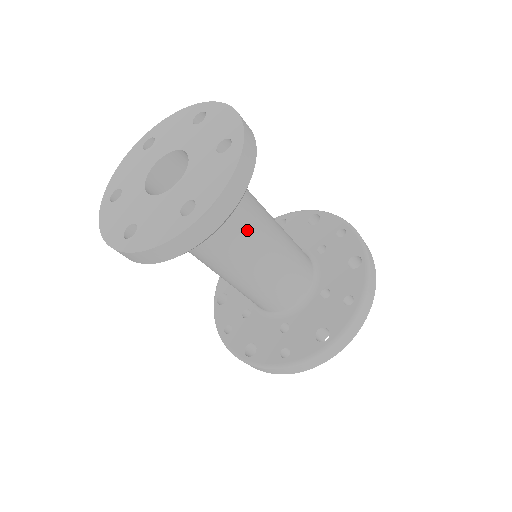
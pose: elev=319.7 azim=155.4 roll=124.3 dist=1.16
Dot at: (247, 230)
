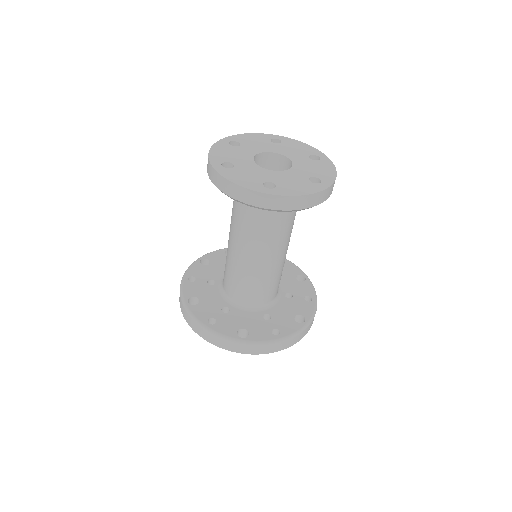
Dot at: occluded
